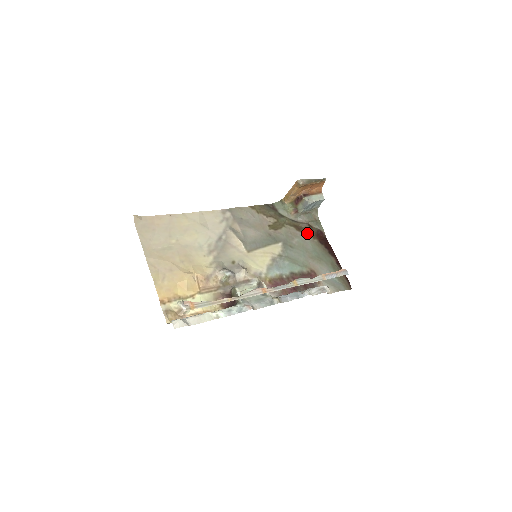
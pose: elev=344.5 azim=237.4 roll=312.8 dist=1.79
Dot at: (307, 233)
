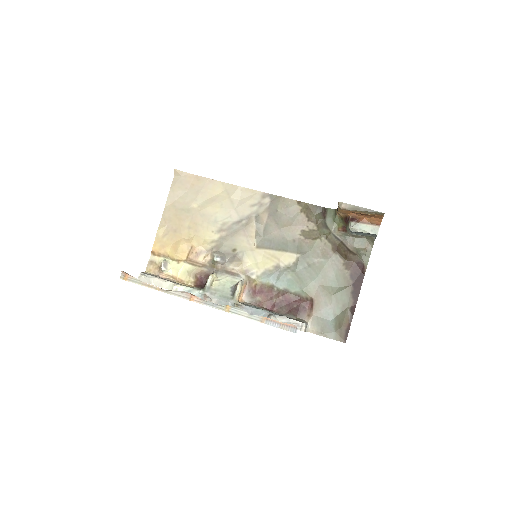
Dot at: (342, 258)
